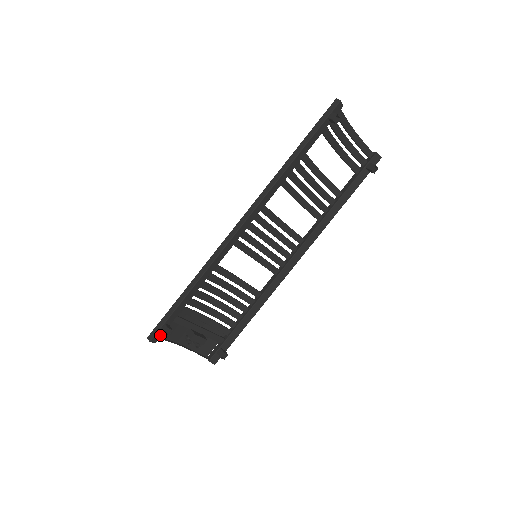
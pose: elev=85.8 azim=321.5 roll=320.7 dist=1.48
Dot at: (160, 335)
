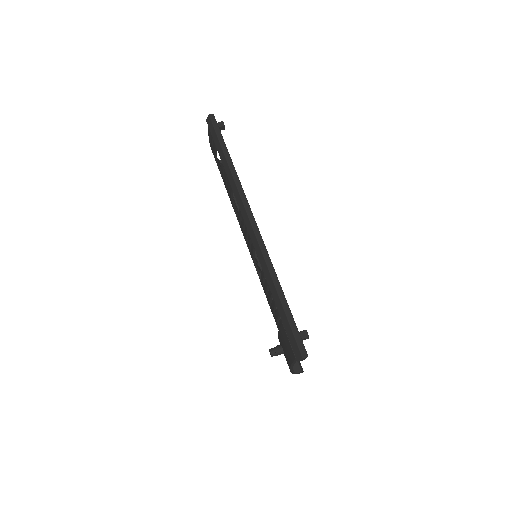
Dot at: occluded
